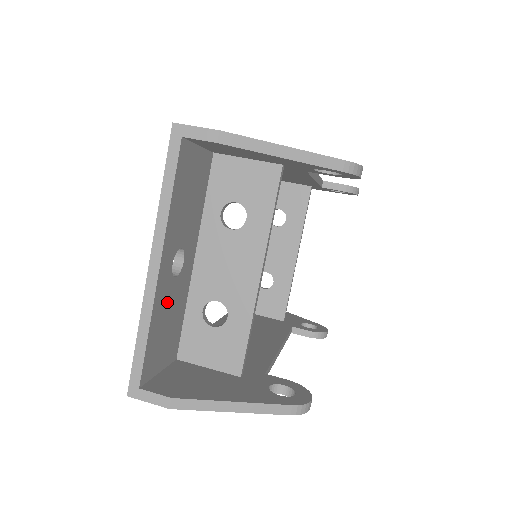
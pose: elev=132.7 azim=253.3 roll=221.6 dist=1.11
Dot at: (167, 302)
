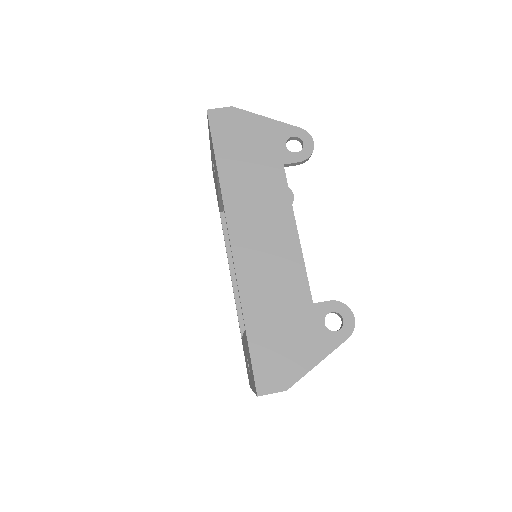
Dot at: occluded
